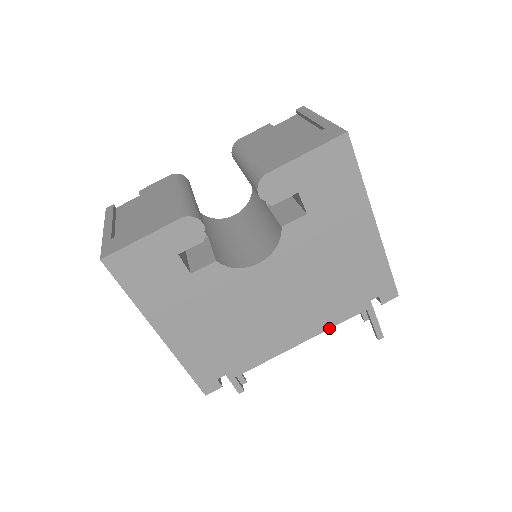
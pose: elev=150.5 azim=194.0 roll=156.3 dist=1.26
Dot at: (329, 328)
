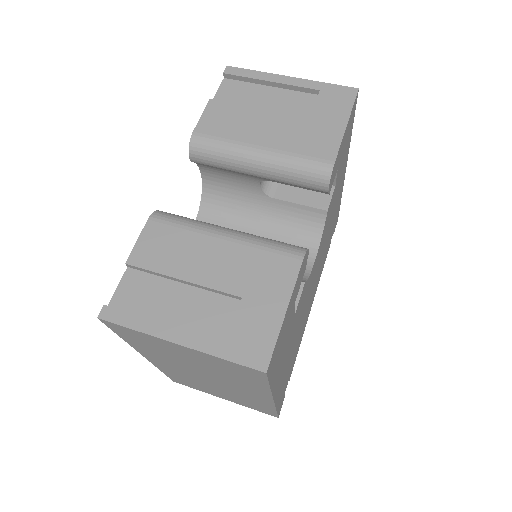
Dot at: occluded
